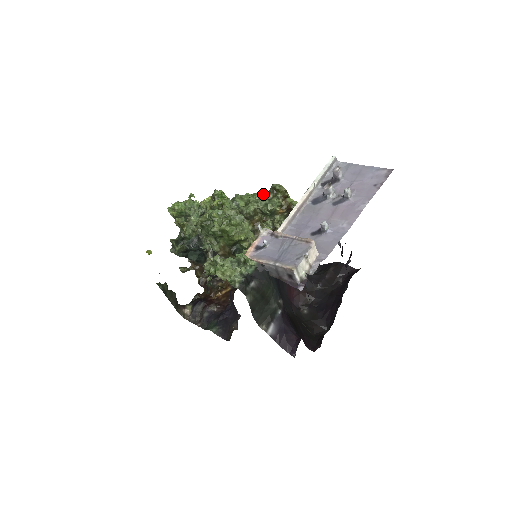
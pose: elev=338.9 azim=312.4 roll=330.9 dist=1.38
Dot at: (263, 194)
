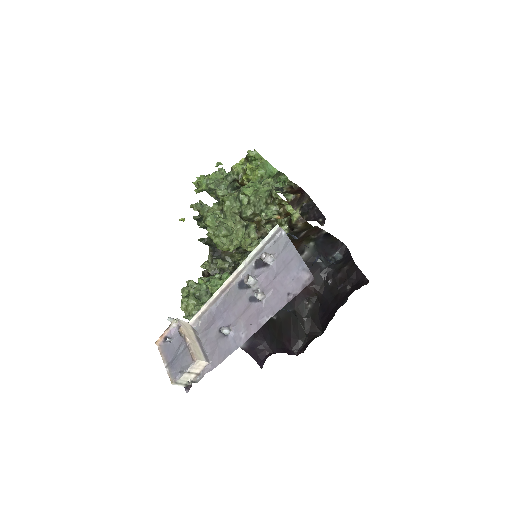
Dot at: (263, 196)
